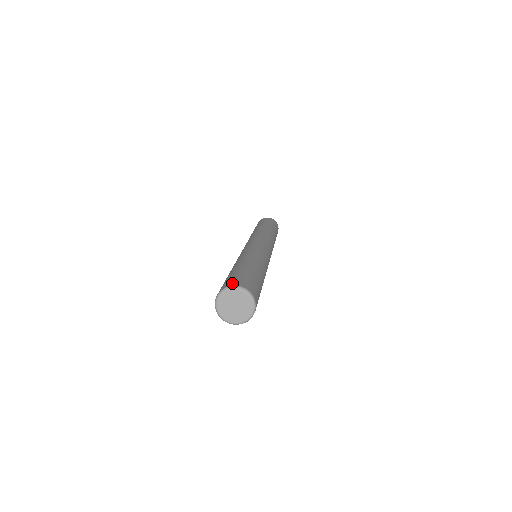
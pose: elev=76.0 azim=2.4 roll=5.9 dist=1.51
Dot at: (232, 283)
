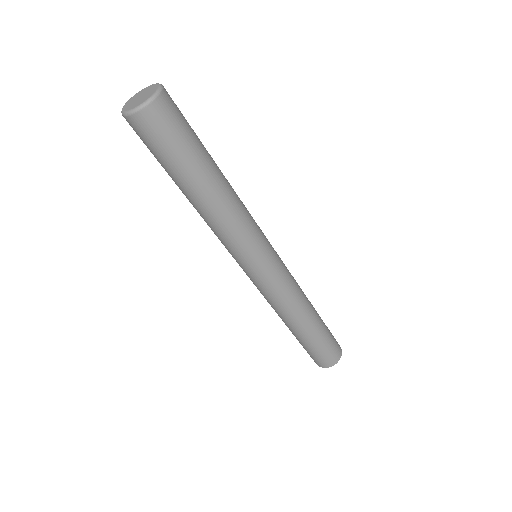
Dot at: occluded
